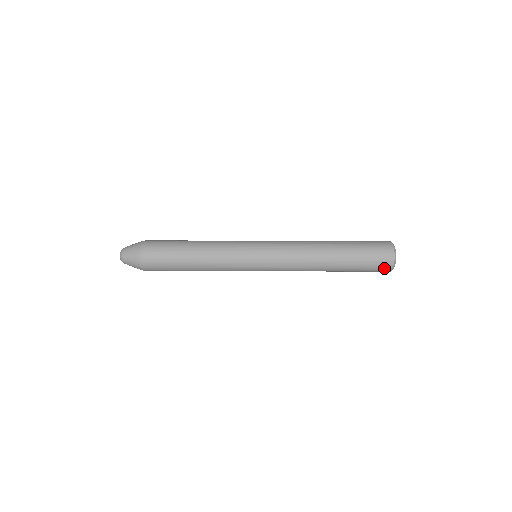
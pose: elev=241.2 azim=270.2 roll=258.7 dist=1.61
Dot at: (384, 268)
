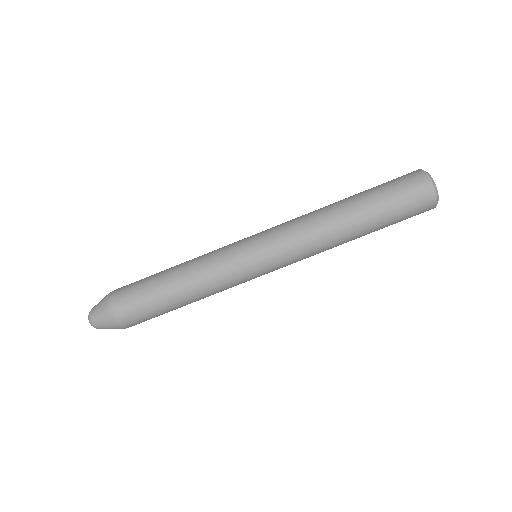
Dot at: occluded
